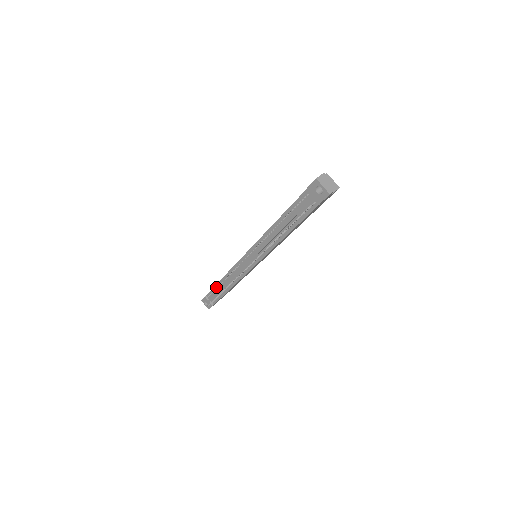
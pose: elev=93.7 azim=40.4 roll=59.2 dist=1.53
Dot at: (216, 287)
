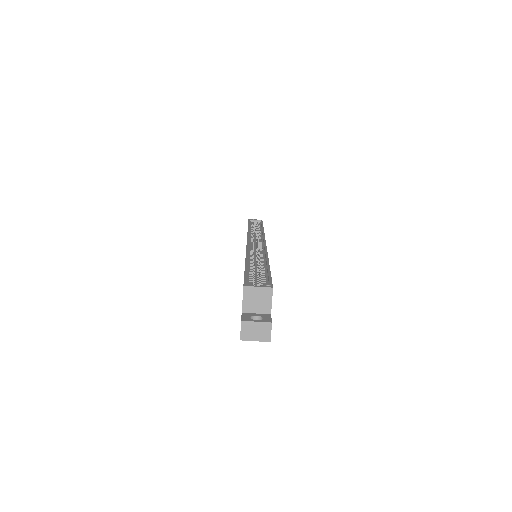
Dot at: occluded
